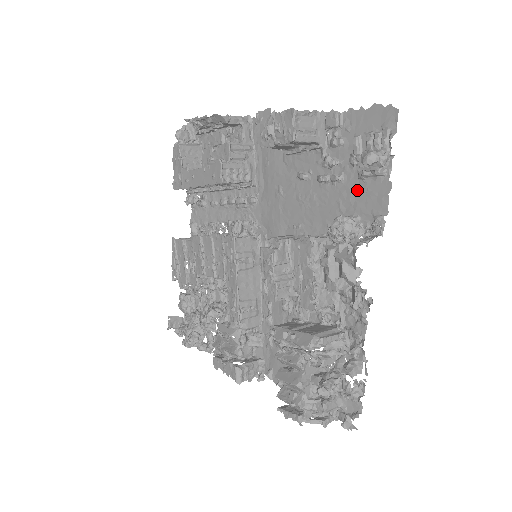
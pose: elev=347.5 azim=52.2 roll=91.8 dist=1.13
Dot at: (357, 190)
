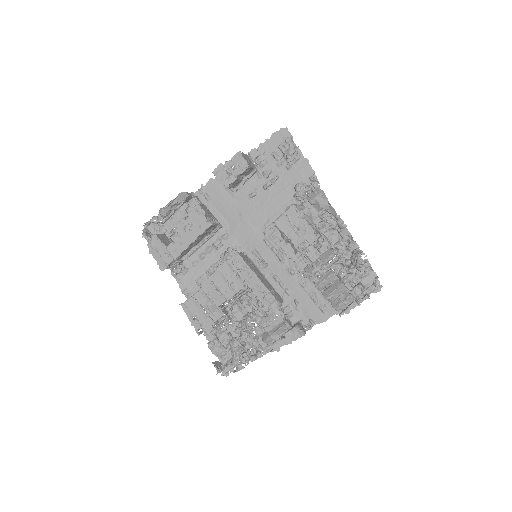
Dot at: (291, 175)
